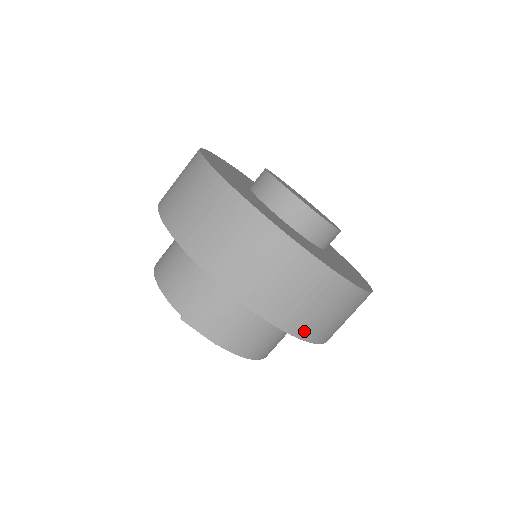
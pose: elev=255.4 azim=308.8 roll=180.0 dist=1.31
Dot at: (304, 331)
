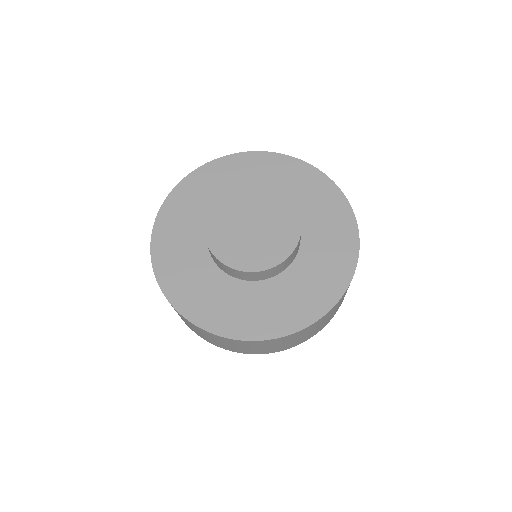
Dot at: (314, 334)
